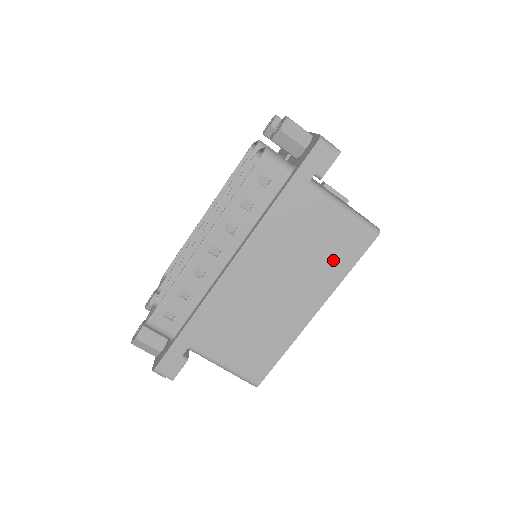
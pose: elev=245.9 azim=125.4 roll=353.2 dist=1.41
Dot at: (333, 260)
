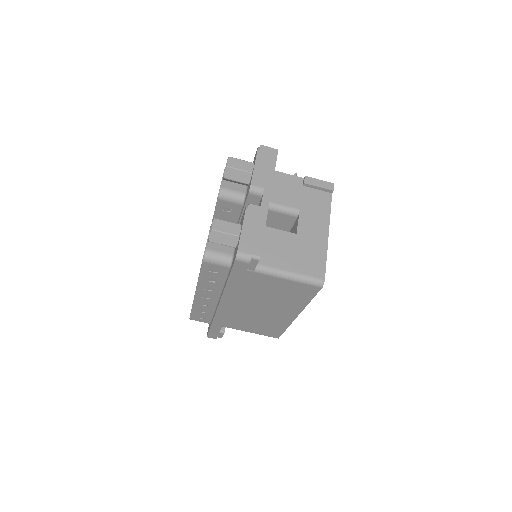
Dot at: (293, 298)
